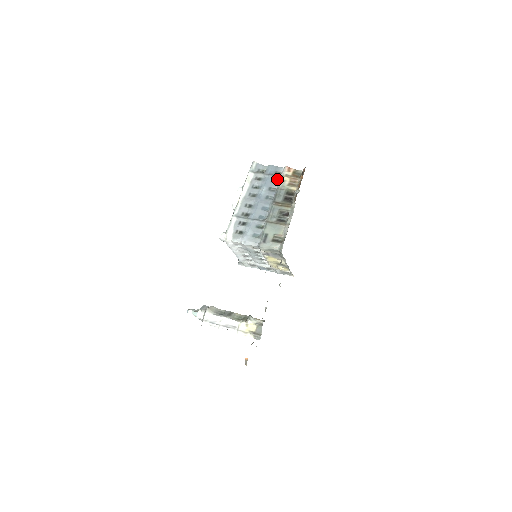
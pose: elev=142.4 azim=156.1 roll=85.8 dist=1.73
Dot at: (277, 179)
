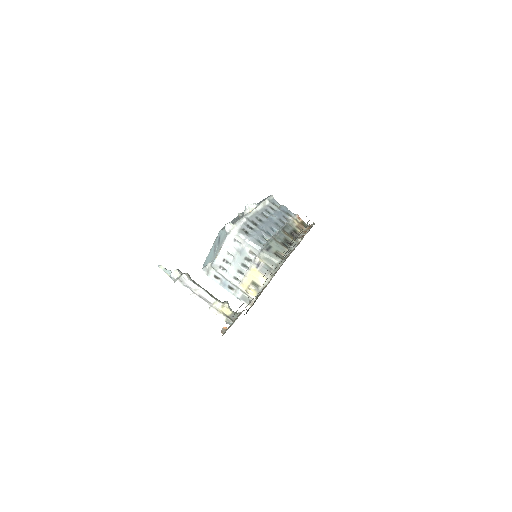
Dot at: (288, 218)
